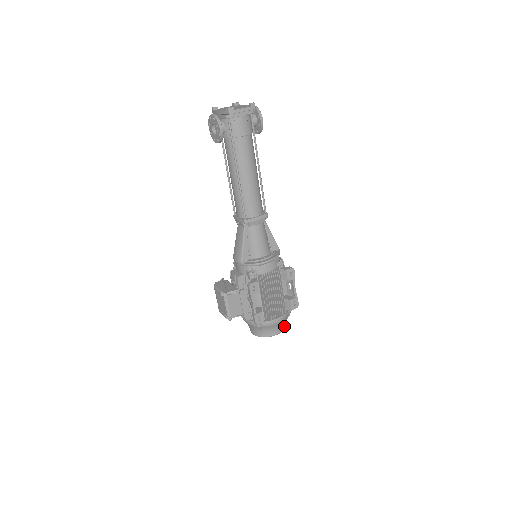
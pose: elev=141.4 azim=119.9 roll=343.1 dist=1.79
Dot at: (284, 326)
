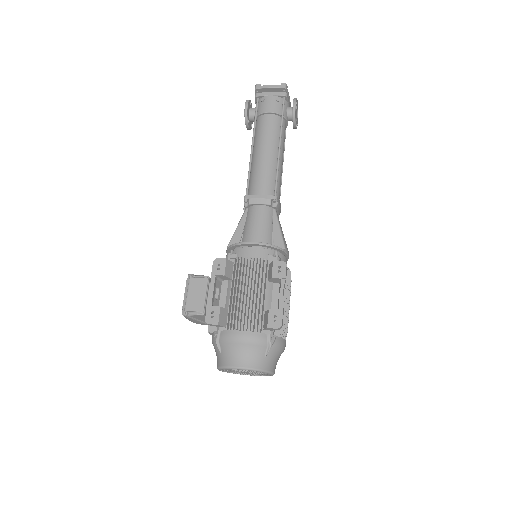
Dot at: (258, 363)
